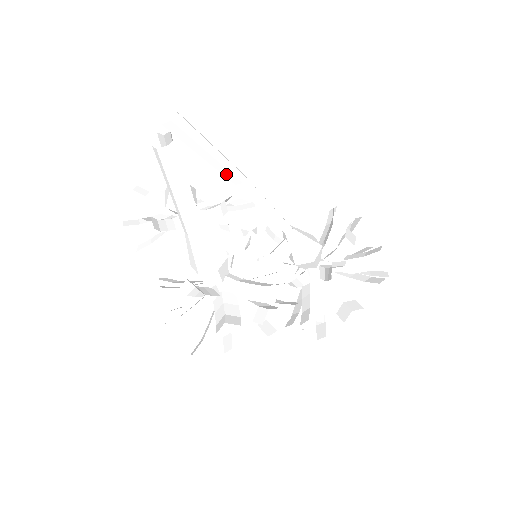
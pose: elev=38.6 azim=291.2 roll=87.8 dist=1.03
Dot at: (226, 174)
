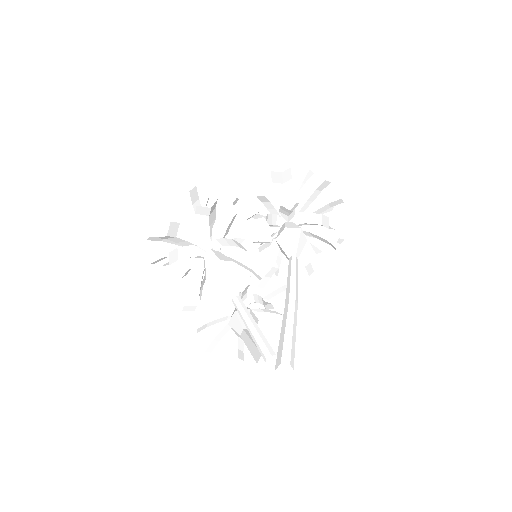
Dot at: occluded
